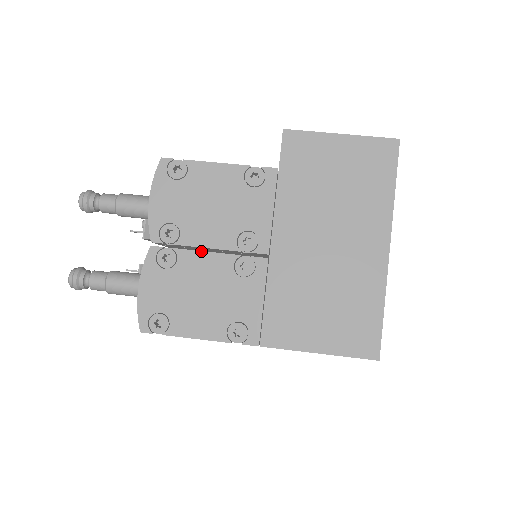
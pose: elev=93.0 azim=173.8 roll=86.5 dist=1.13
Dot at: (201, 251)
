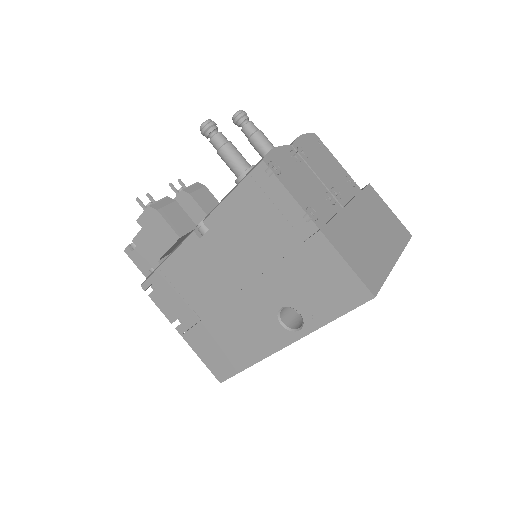
Dot at: (313, 172)
